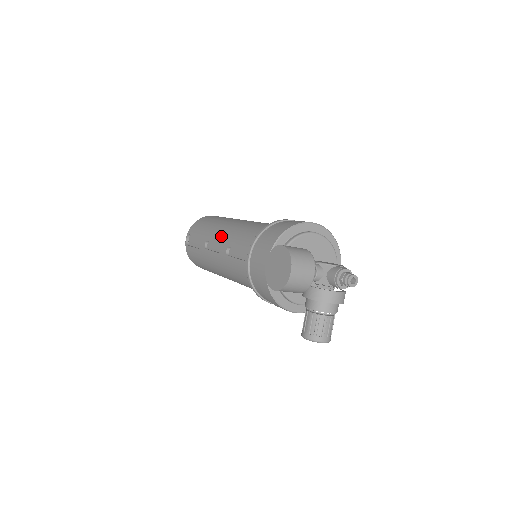
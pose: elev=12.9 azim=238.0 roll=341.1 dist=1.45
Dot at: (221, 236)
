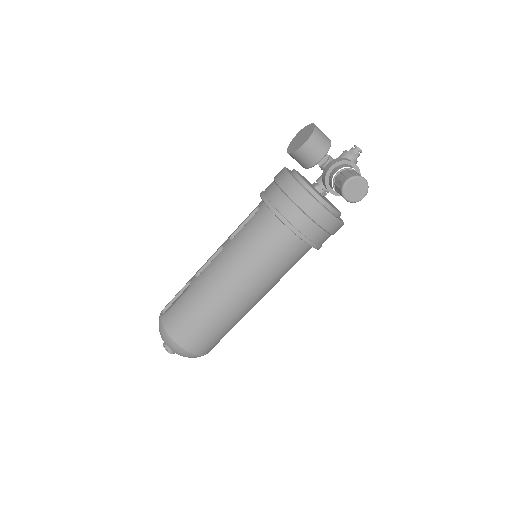
Dot at: occluded
